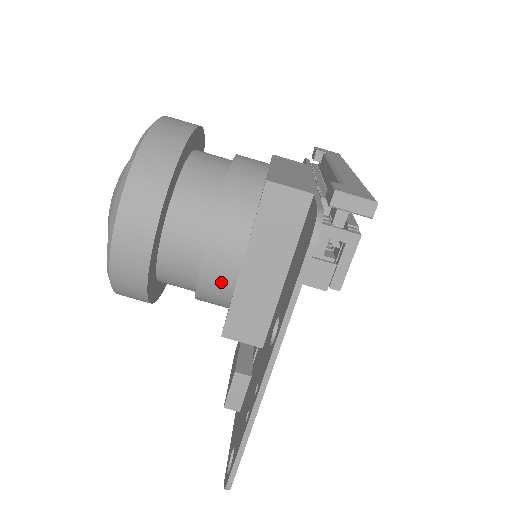
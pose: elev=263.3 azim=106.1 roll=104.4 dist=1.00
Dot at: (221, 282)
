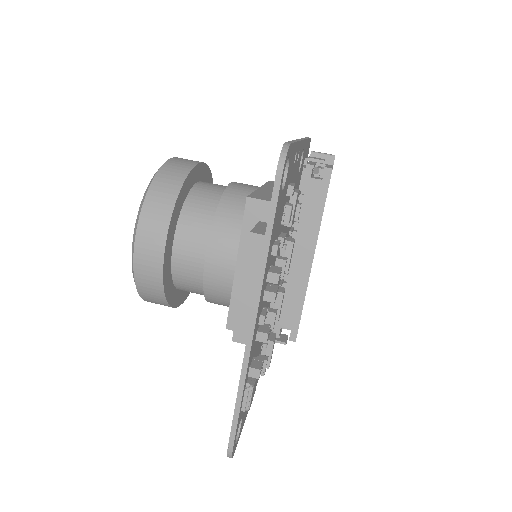
Dot at: (244, 192)
